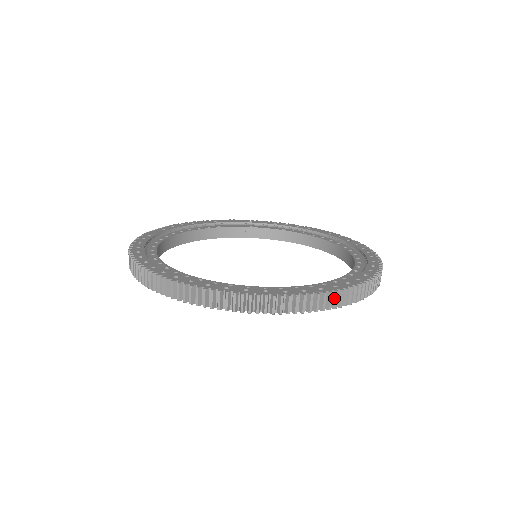
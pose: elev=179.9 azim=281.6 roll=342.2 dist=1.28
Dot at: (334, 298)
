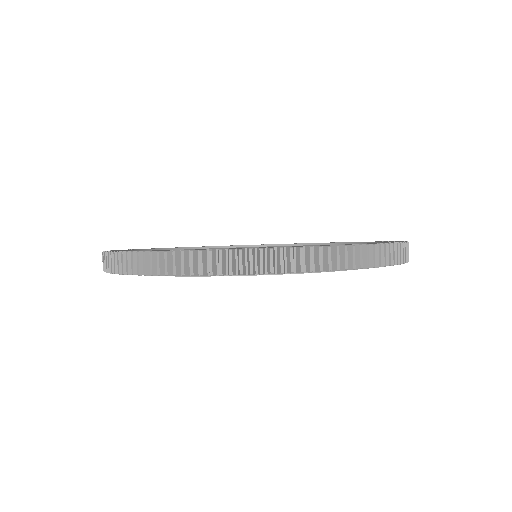
Dot at: (308, 257)
